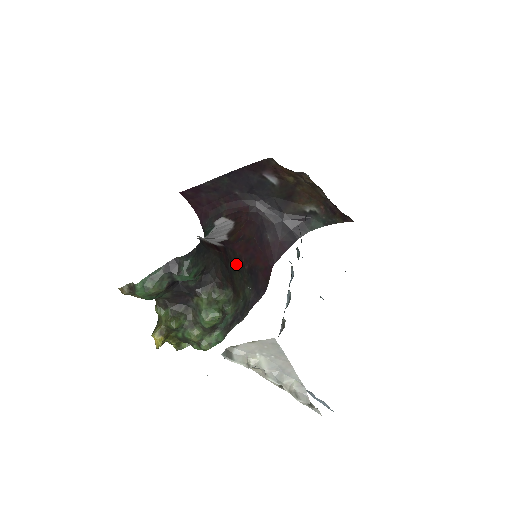
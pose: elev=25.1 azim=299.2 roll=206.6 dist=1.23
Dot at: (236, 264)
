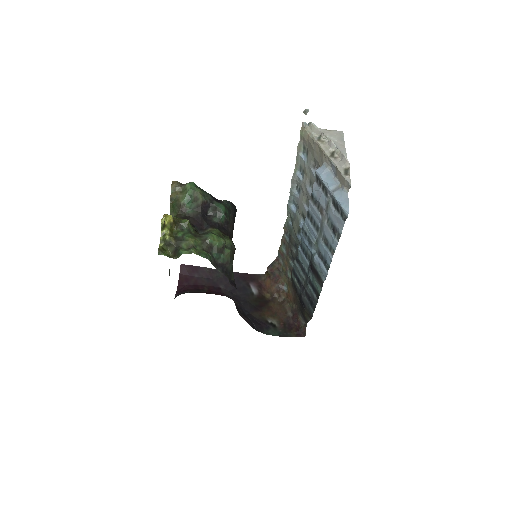
Dot at: occluded
